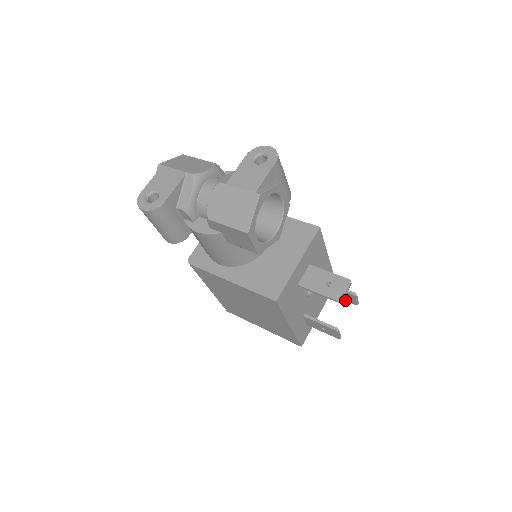
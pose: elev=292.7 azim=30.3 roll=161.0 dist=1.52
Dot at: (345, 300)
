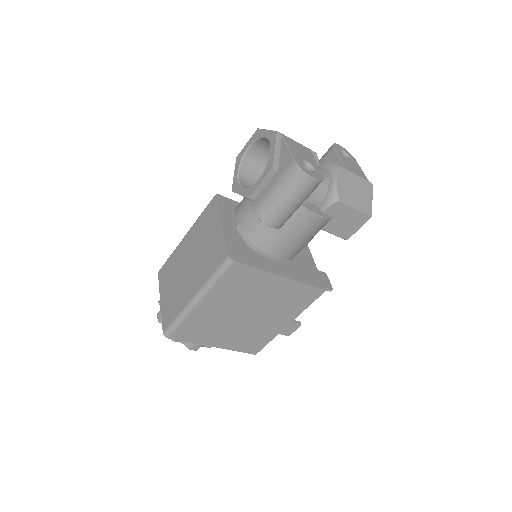
Dot at: occluded
